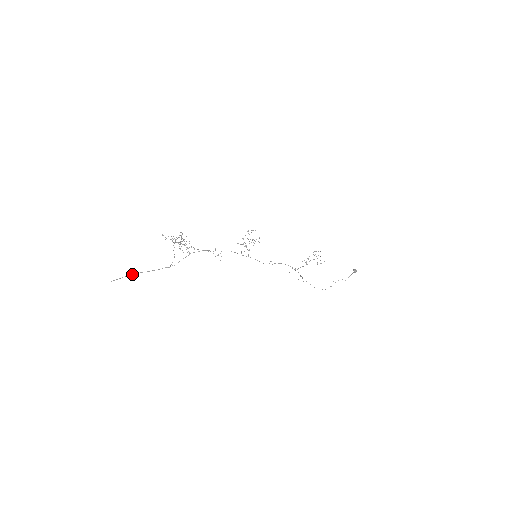
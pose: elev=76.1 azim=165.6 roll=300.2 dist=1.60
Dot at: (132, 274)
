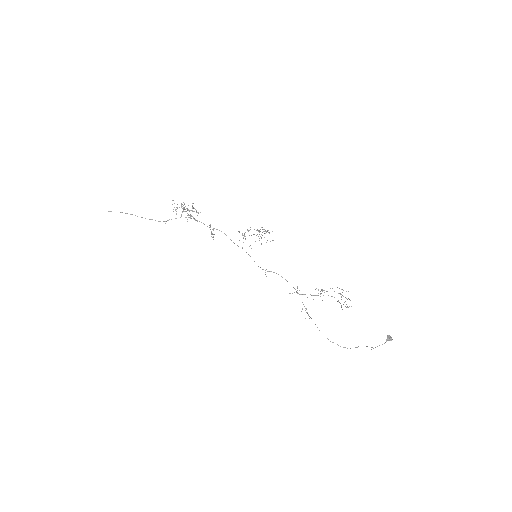
Dot at: (125, 213)
